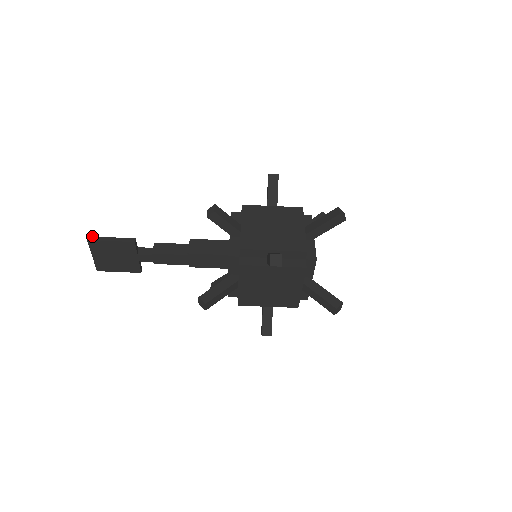
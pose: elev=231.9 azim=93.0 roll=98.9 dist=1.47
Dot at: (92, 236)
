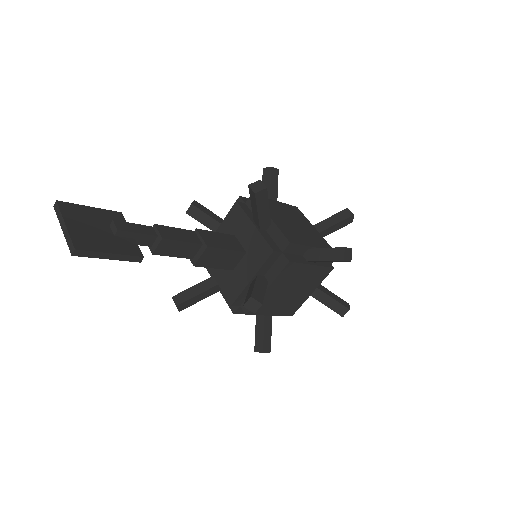
Dot at: (81, 250)
